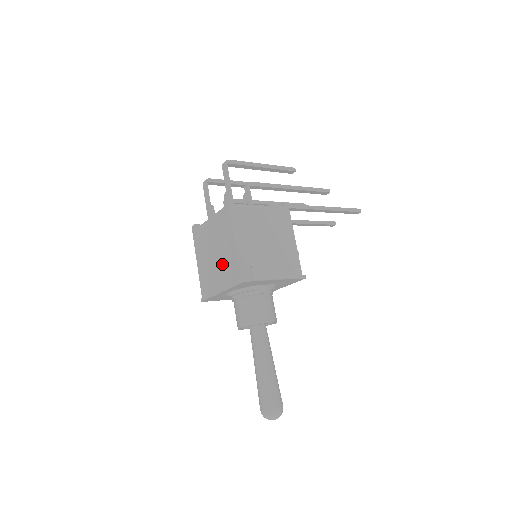
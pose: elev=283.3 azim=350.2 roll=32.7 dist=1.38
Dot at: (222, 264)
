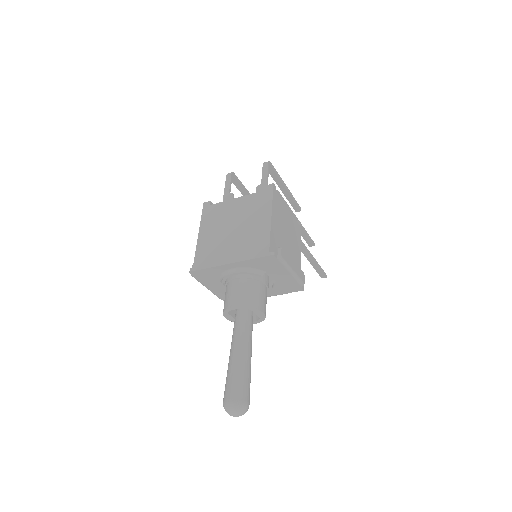
Dot at: (243, 238)
